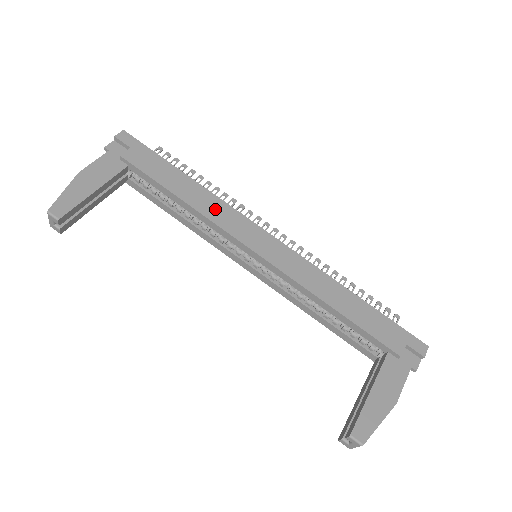
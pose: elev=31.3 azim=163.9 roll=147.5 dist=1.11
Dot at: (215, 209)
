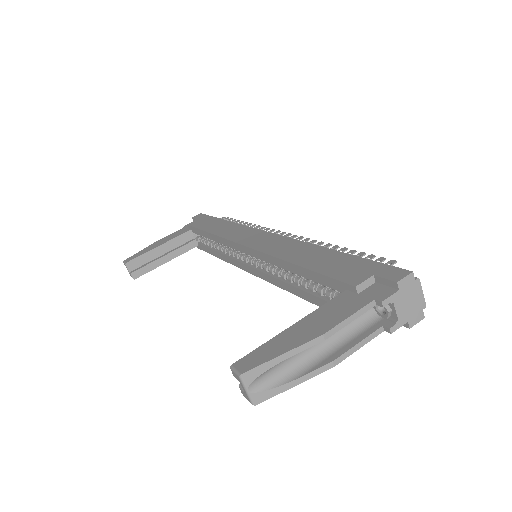
Dot at: (230, 230)
